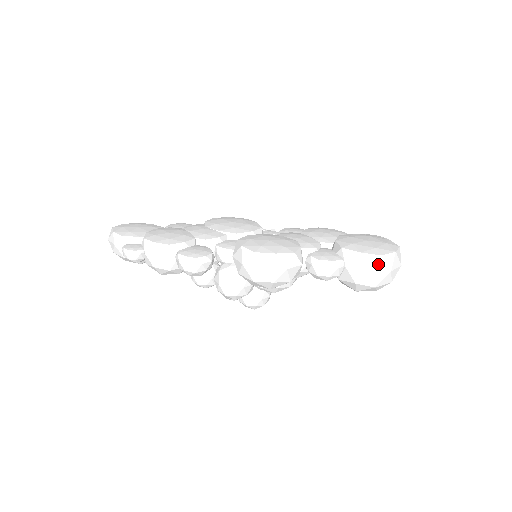
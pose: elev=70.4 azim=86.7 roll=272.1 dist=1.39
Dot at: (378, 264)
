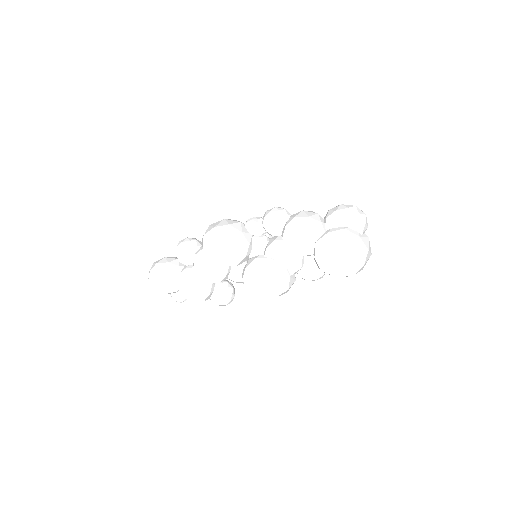
Dot at: occluded
